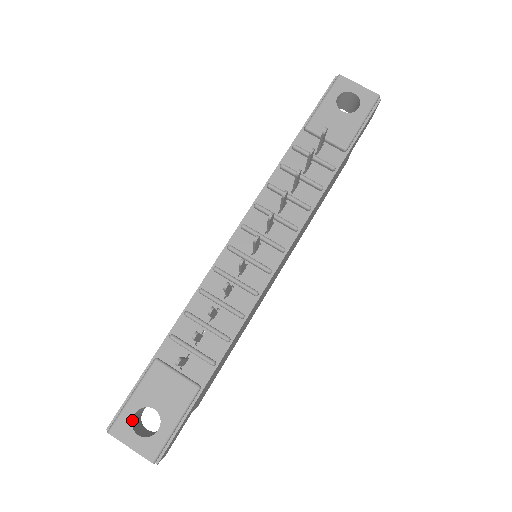
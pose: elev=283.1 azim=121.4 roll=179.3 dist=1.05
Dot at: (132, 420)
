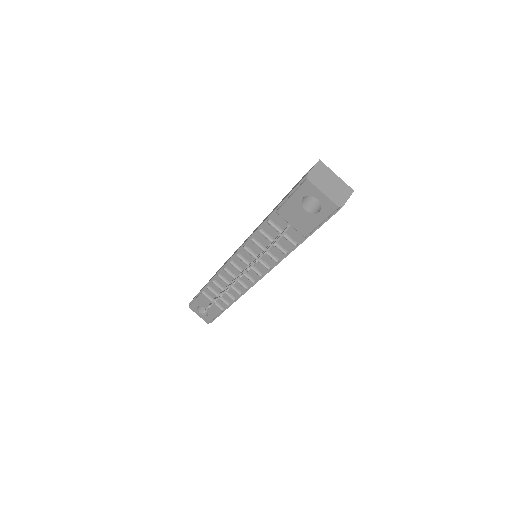
Dot at: (197, 308)
